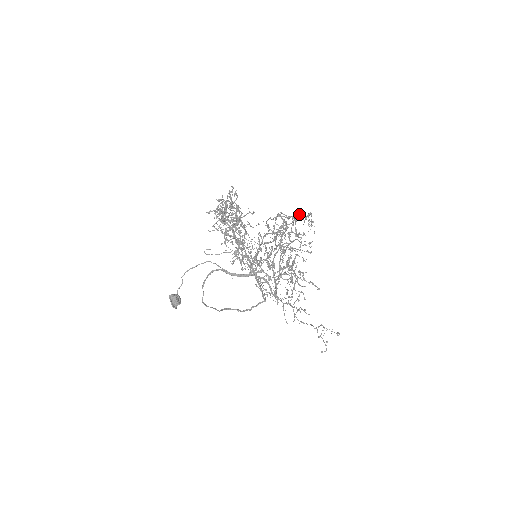
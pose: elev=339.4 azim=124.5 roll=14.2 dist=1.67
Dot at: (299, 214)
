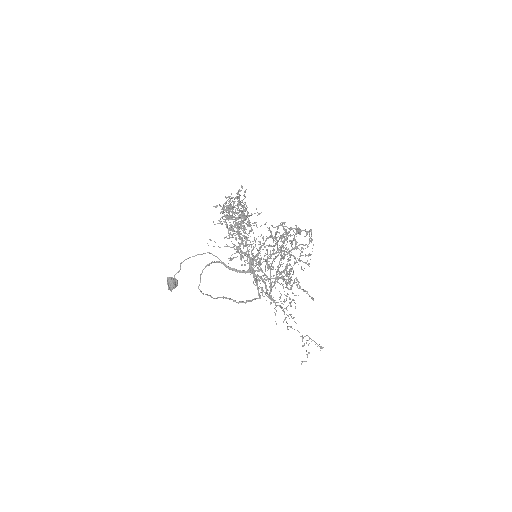
Dot at: (299, 230)
